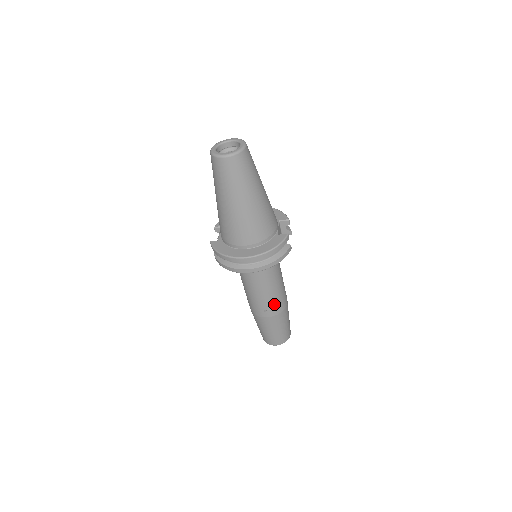
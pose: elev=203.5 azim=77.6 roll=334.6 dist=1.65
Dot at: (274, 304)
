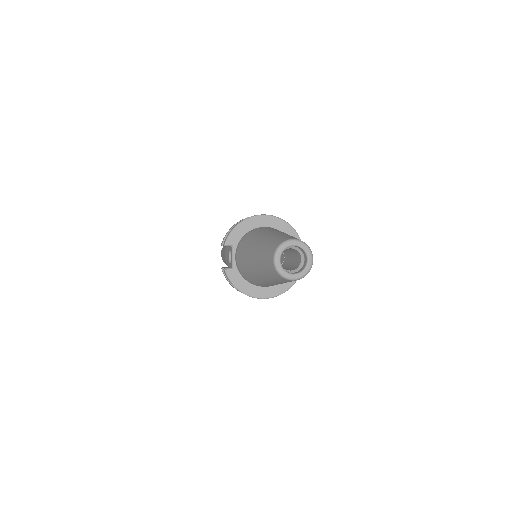
Dot at: occluded
